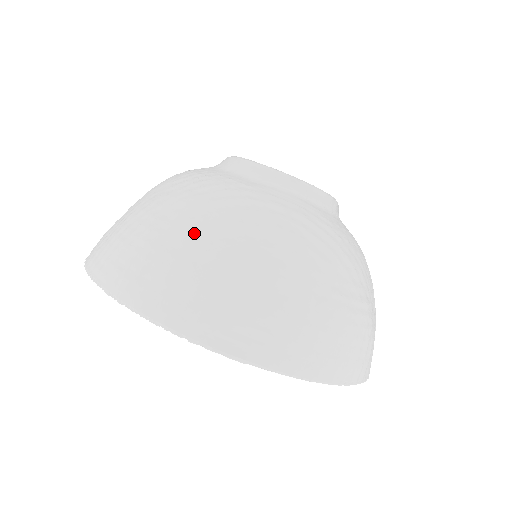
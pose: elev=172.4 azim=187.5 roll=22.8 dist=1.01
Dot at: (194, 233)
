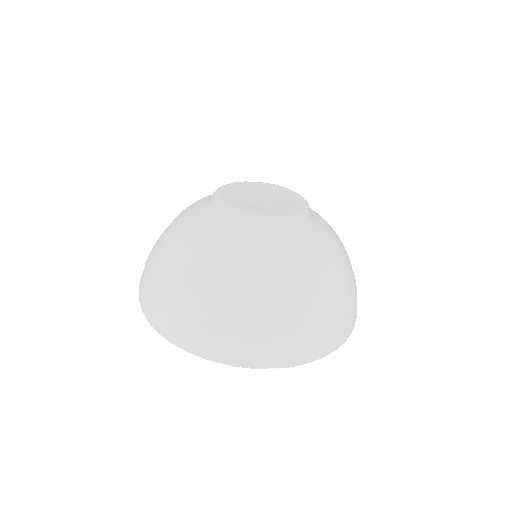
Dot at: (158, 261)
